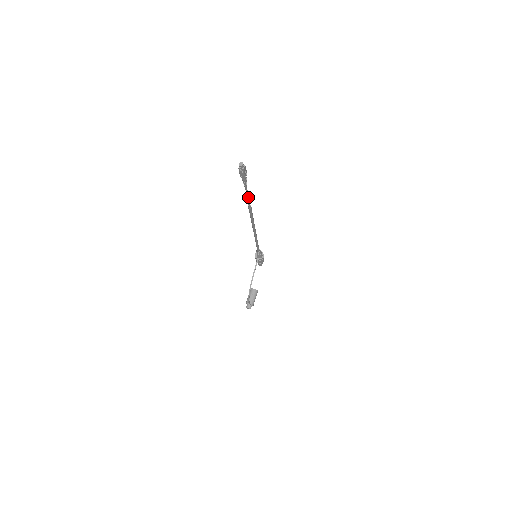
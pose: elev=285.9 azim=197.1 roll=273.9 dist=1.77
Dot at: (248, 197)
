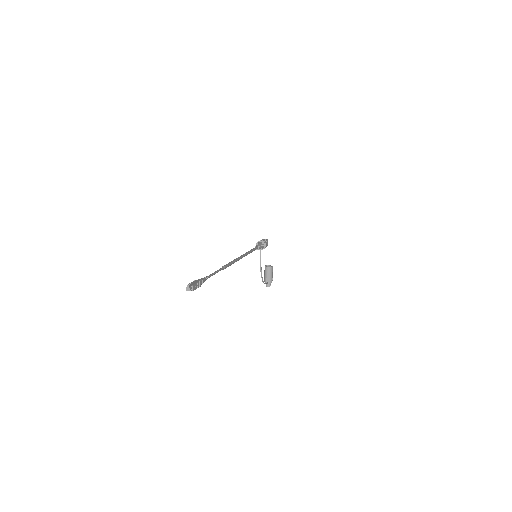
Dot at: (215, 273)
